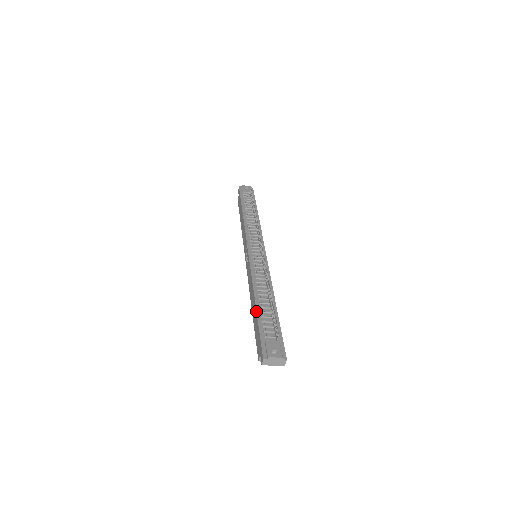
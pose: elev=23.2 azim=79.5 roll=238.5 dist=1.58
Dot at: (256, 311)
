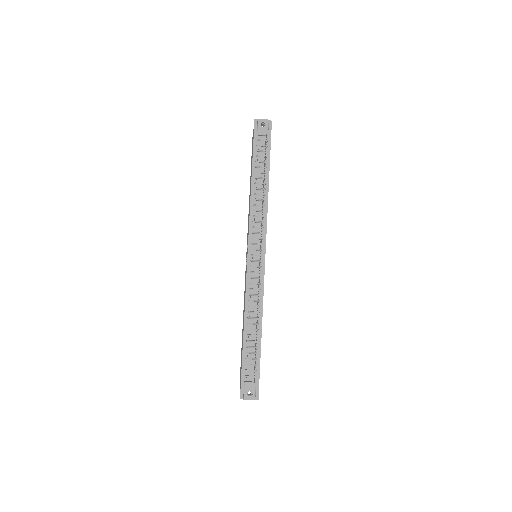
Dot at: (242, 345)
